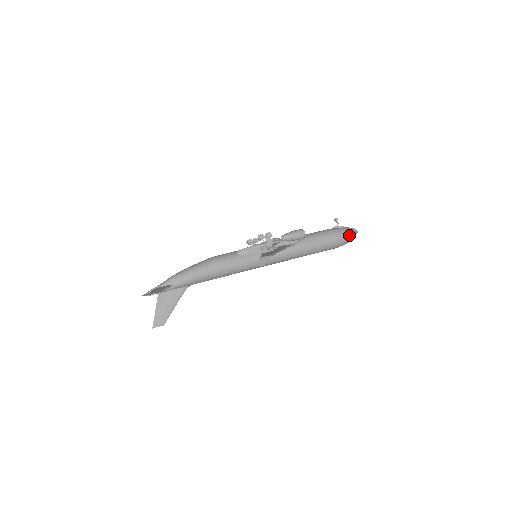
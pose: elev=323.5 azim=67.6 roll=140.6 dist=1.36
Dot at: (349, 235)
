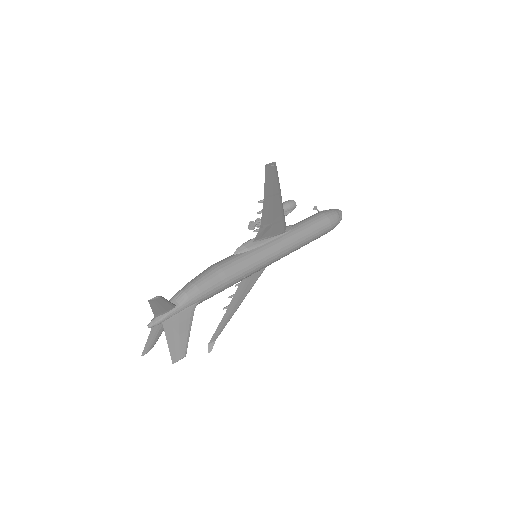
Dot at: (336, 212)
